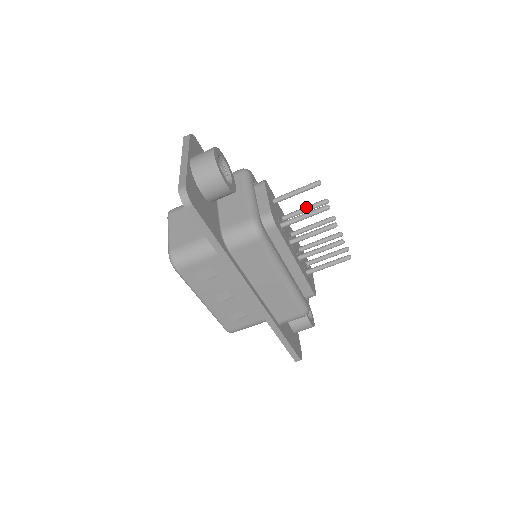
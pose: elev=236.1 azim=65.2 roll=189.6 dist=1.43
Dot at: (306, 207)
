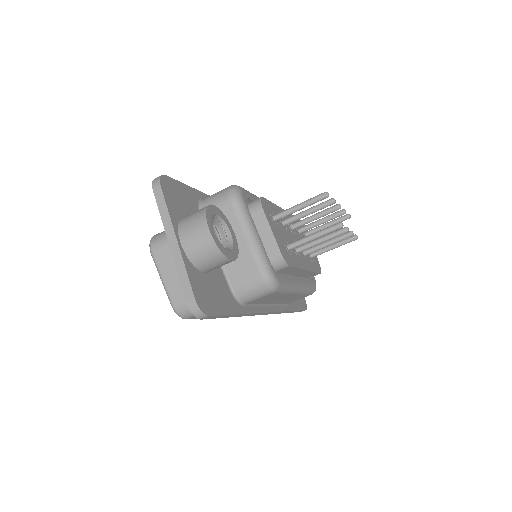
Dot at: (310, 211)
